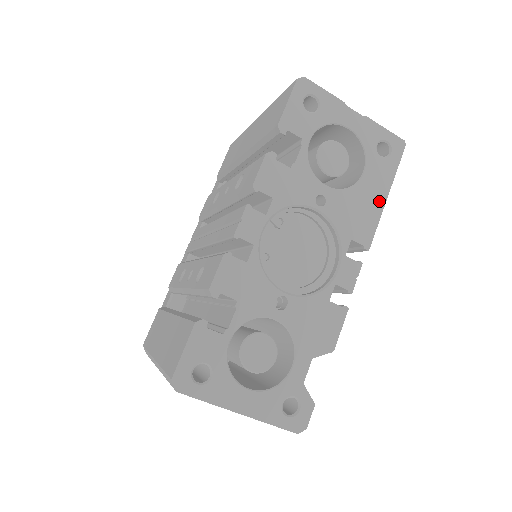
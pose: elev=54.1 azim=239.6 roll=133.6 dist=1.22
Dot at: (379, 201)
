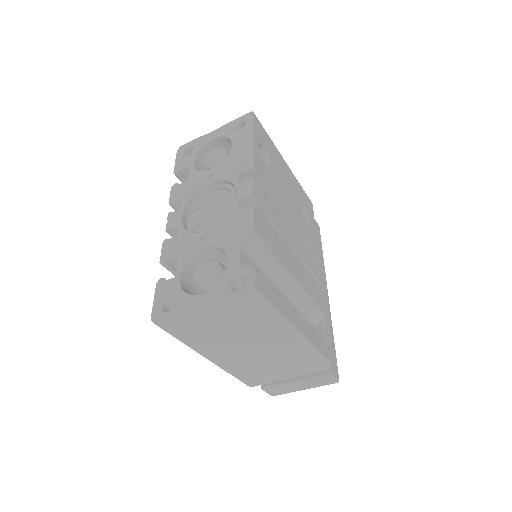
Dot at: (249, 145)
